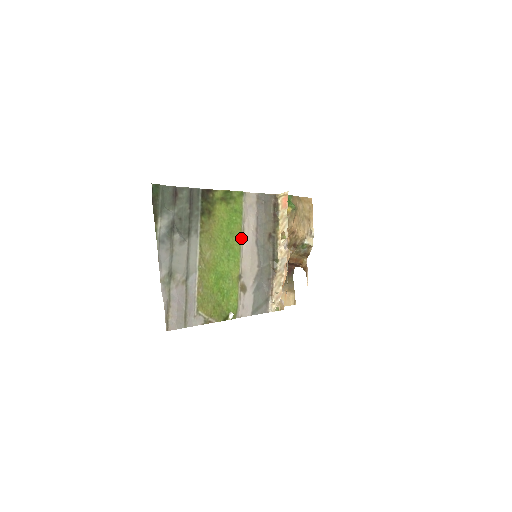
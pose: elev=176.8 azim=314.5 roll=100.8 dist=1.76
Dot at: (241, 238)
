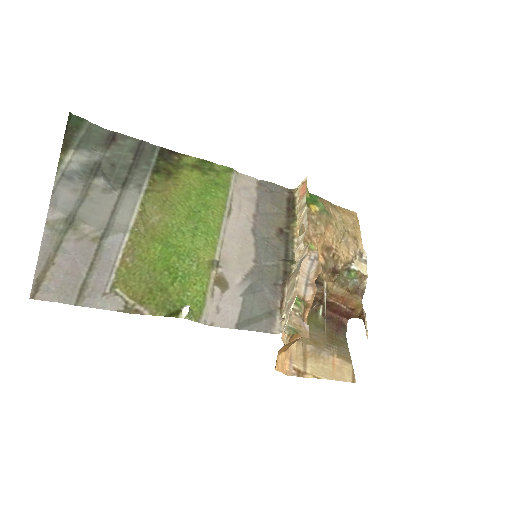
Dot at: (223, 216)
